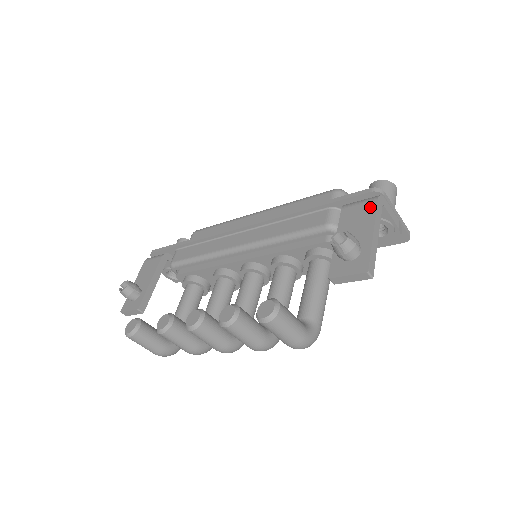
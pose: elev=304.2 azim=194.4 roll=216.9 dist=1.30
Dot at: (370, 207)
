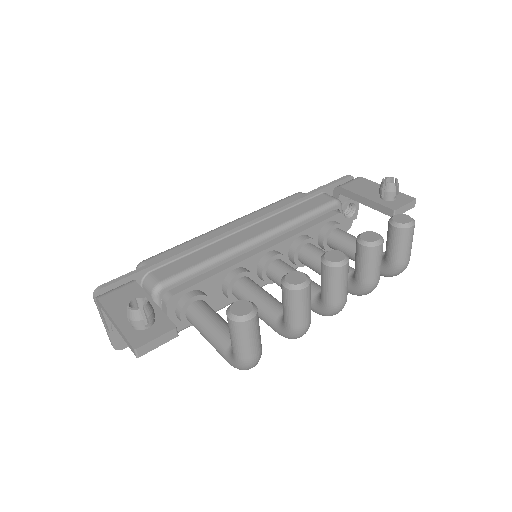
Dot at: (363, 180)
